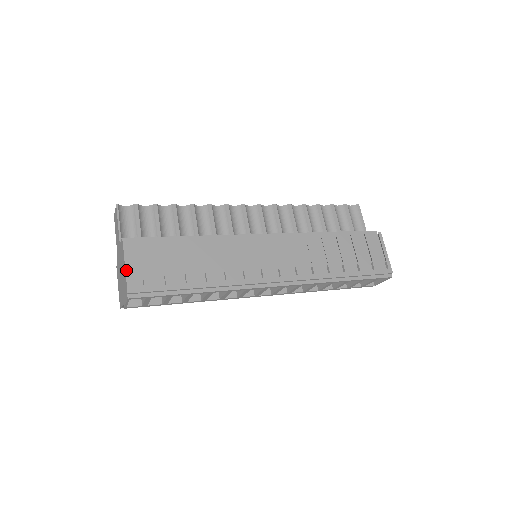
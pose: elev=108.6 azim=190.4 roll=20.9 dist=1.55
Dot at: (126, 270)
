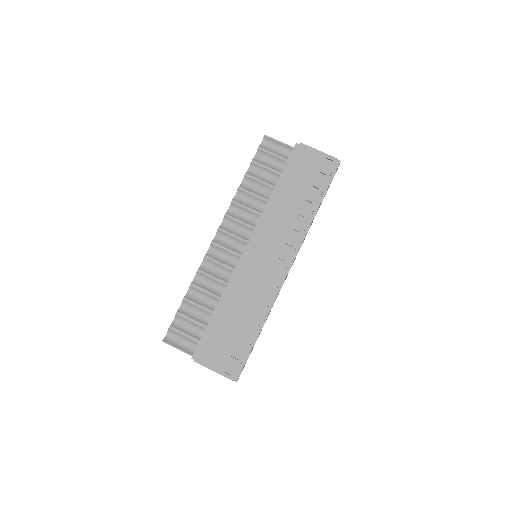
Dot at: (216, 372)
